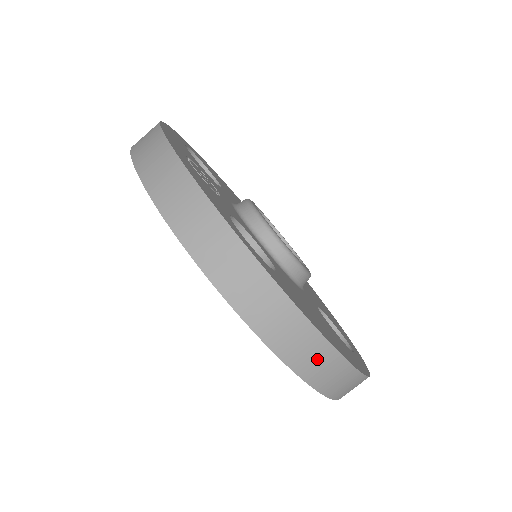
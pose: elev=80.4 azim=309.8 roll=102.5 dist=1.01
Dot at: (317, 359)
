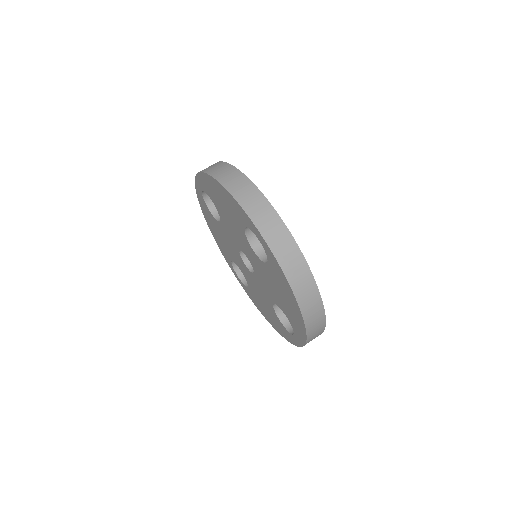
Dot at: (310, 297)
